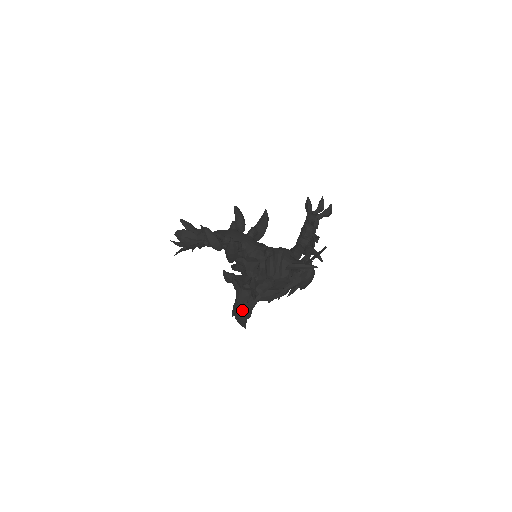
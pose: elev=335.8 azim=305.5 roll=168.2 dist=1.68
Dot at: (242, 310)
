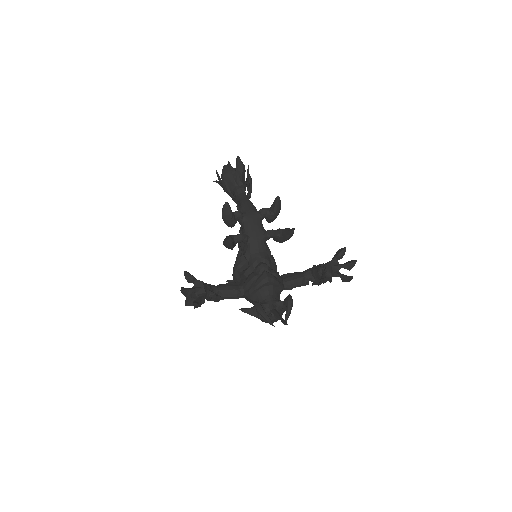
Dot at: (189, 301)
